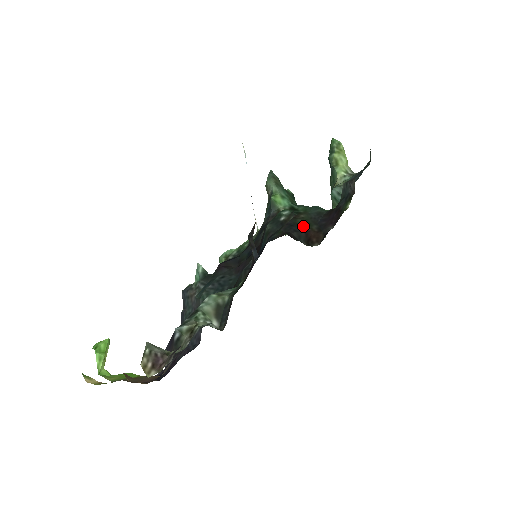
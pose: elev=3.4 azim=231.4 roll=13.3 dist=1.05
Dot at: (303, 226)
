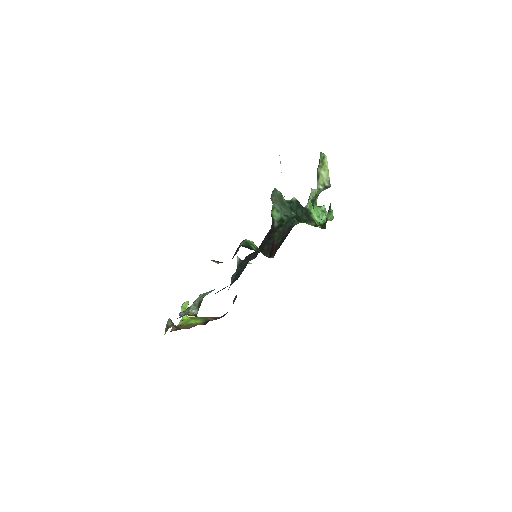
Dot at: (274, 240)
